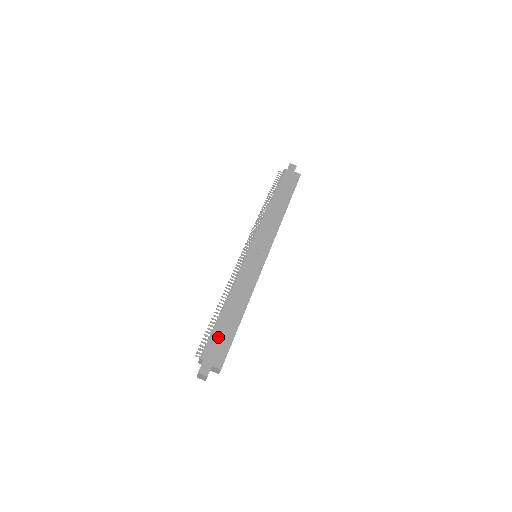
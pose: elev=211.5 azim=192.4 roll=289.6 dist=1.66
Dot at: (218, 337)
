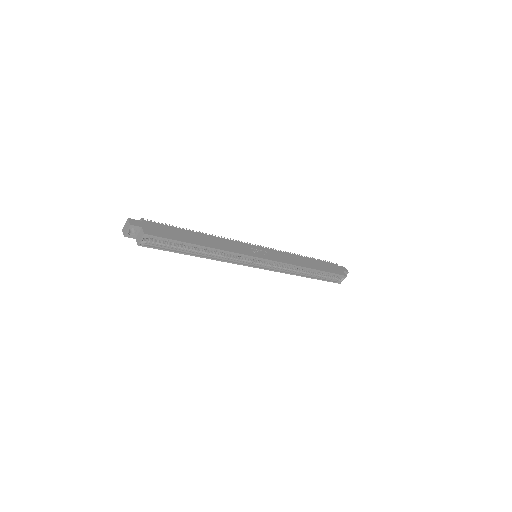
Dot at: (169, 229)
